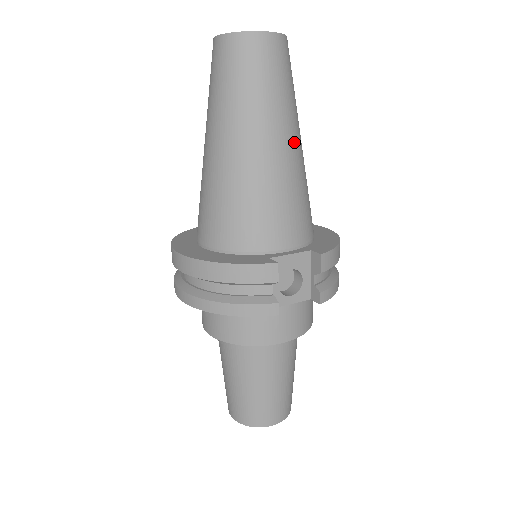
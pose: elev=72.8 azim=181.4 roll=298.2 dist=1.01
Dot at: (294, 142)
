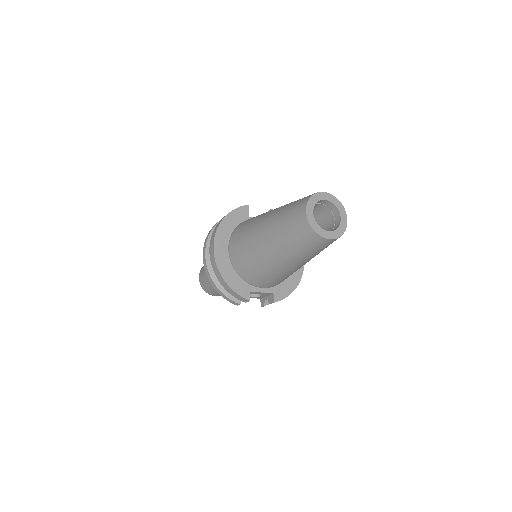
Dot at: (304, 264)
